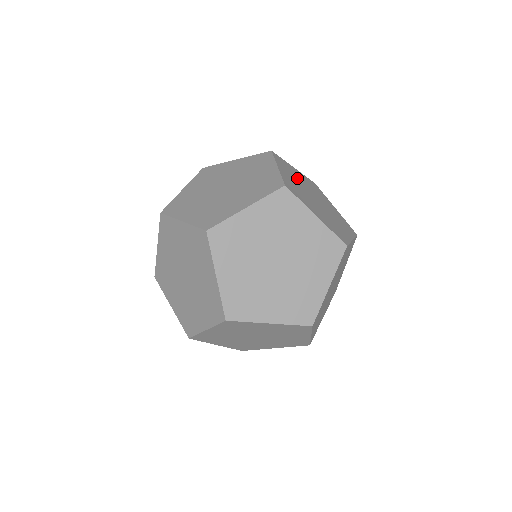
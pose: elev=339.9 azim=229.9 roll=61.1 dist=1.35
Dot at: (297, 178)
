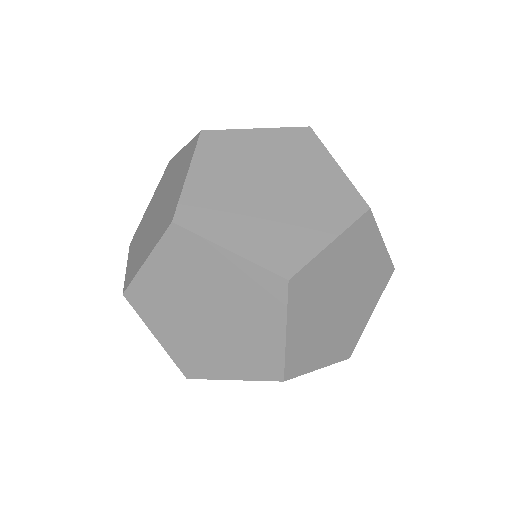
Dot at: occluded
